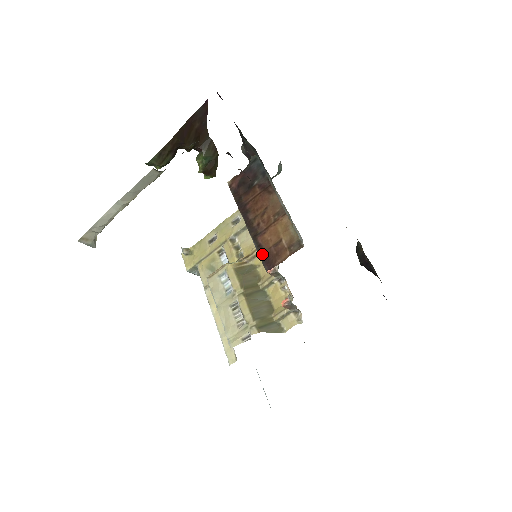
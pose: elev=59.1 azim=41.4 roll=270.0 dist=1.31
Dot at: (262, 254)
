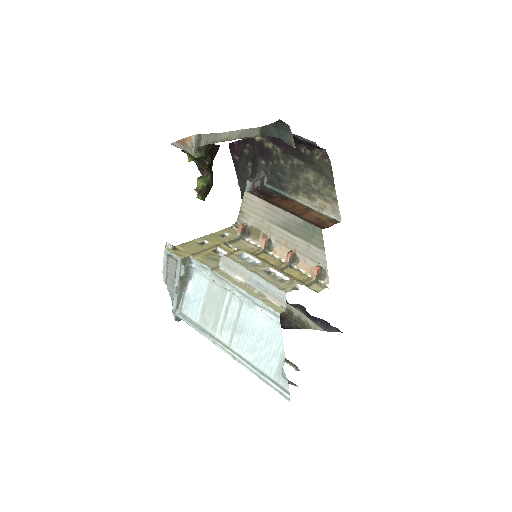
Dot at: (310, 222)
